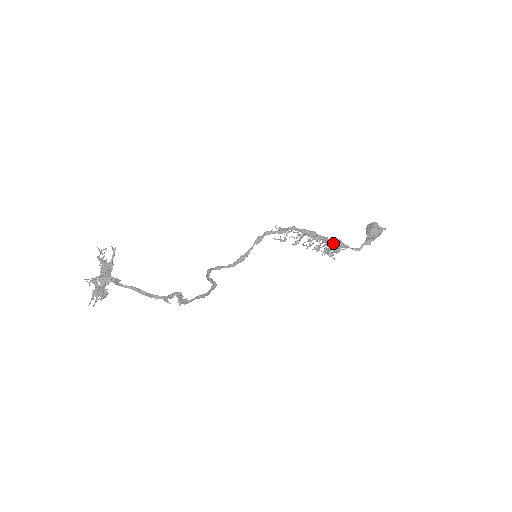
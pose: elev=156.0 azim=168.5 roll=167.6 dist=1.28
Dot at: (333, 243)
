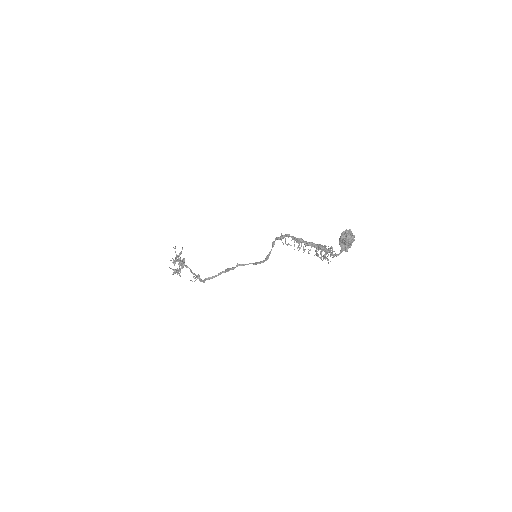
Dot at: (318, 248)
